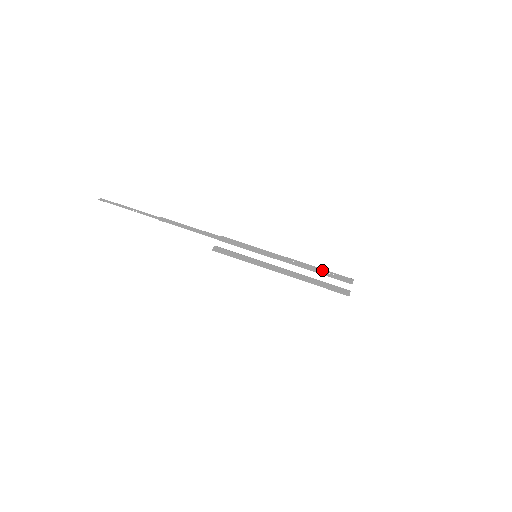
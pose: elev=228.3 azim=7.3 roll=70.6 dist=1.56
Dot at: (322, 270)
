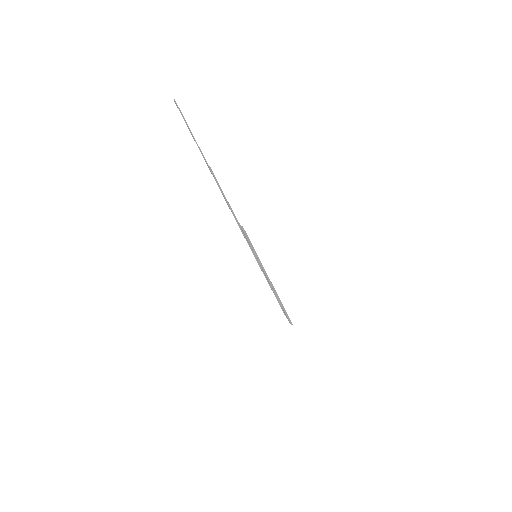
Dot at: occluded
